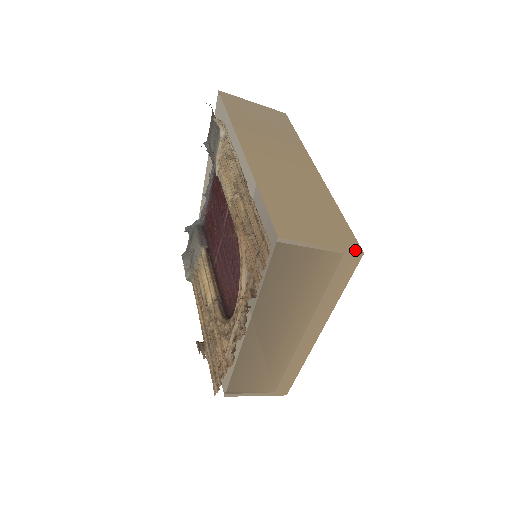
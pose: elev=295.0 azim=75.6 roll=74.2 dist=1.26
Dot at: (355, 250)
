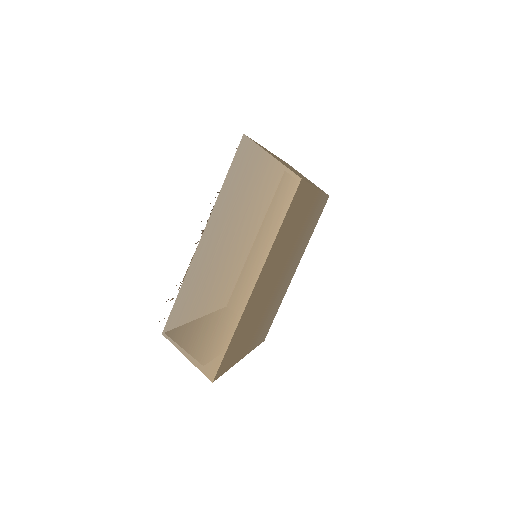
Dot at: (296, 174)
